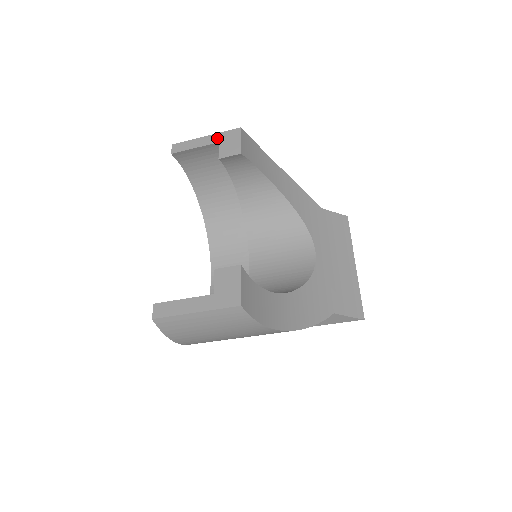
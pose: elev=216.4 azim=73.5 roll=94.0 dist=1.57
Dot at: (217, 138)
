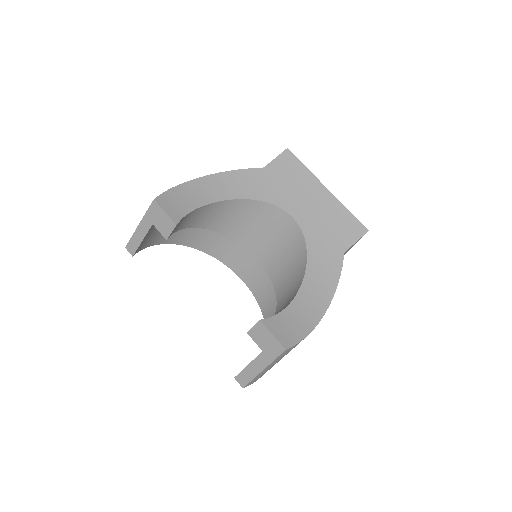
Dot at: (148, 221)
